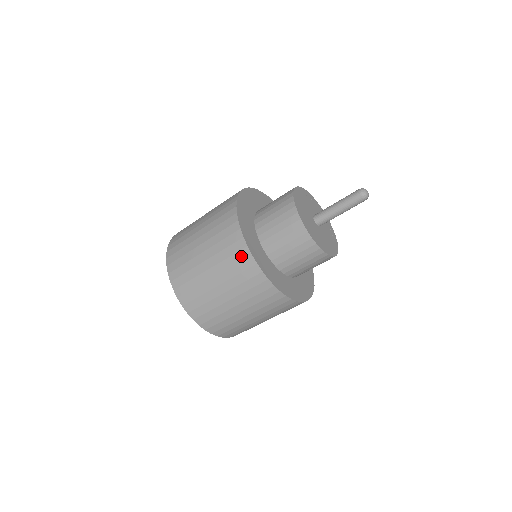
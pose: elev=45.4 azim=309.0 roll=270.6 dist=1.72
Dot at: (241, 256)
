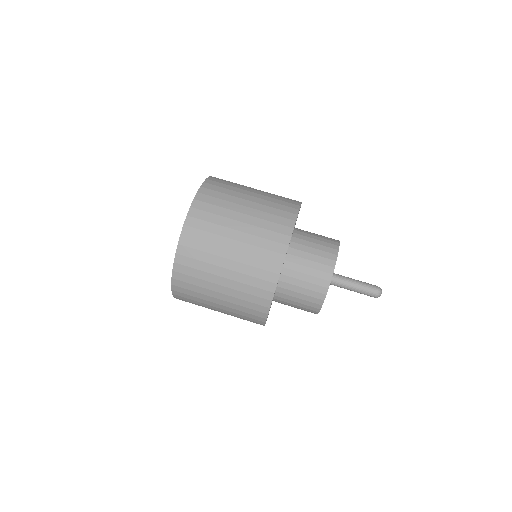
Dot at: (279, 238)
